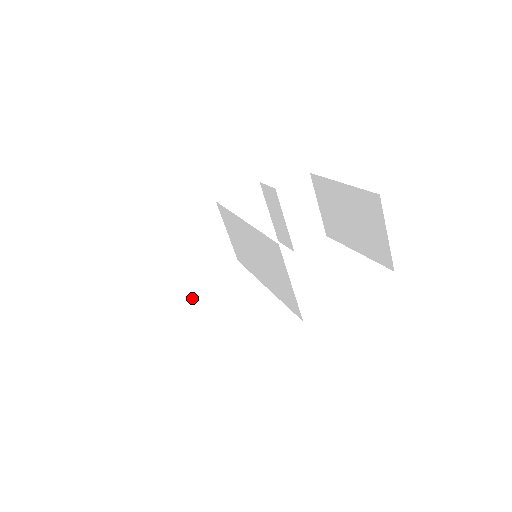
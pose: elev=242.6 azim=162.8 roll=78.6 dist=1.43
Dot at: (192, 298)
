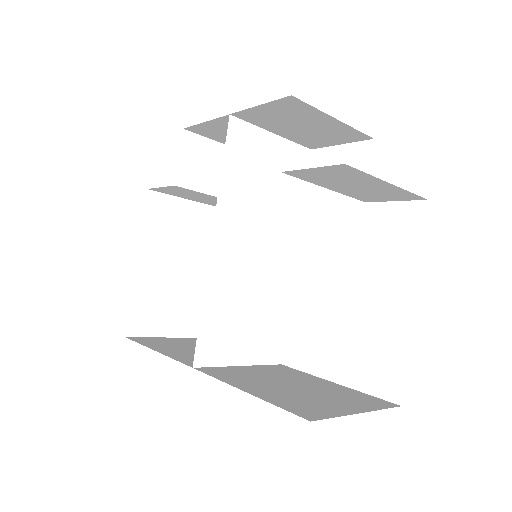
Dot at: occluded
